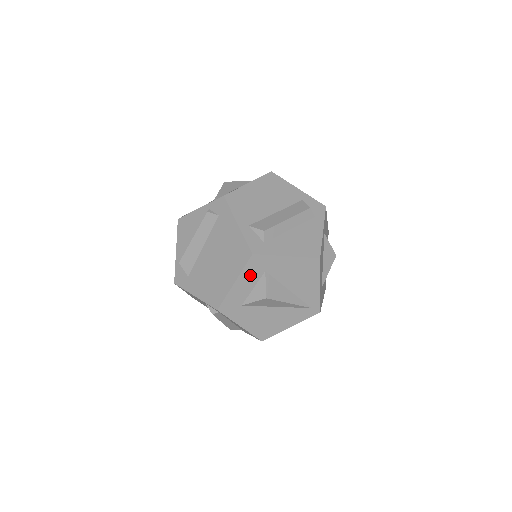
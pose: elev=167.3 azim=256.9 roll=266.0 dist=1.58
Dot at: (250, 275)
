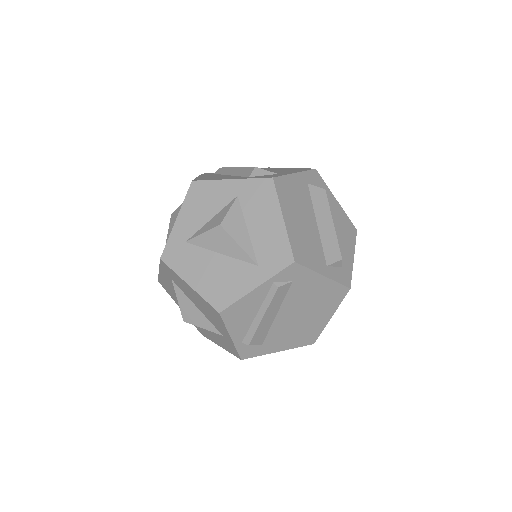
Dot at: occluded
